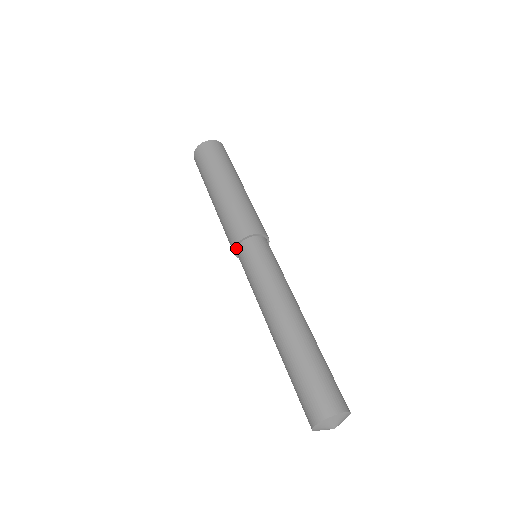
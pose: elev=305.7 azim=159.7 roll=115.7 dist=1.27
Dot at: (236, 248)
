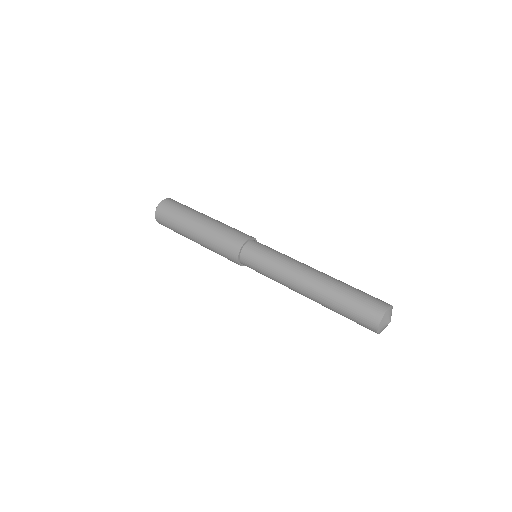
Dot at: (240, 252)
